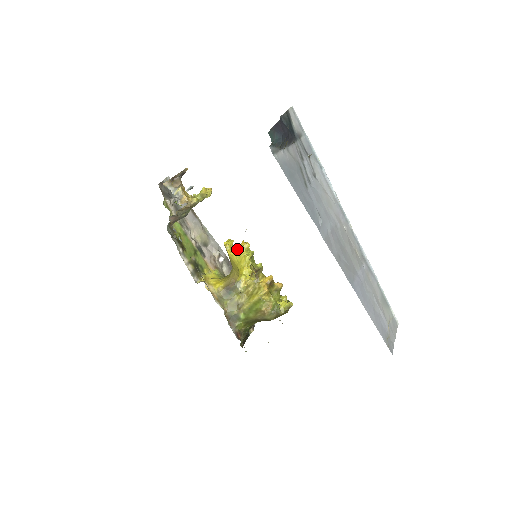
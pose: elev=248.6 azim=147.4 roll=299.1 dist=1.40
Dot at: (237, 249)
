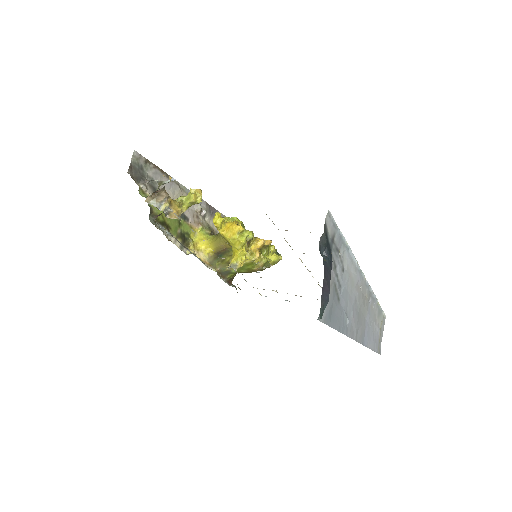
Dot at: (229, 230)
